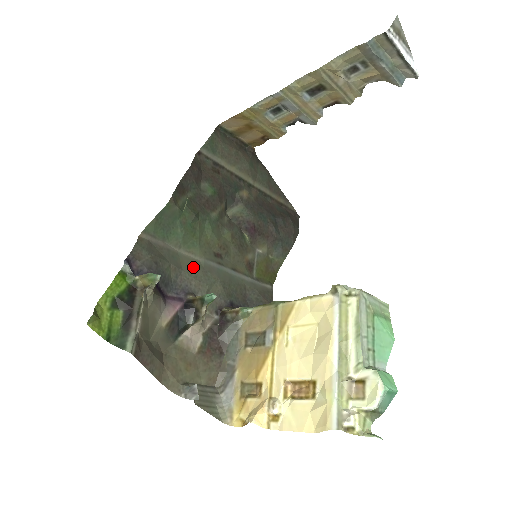
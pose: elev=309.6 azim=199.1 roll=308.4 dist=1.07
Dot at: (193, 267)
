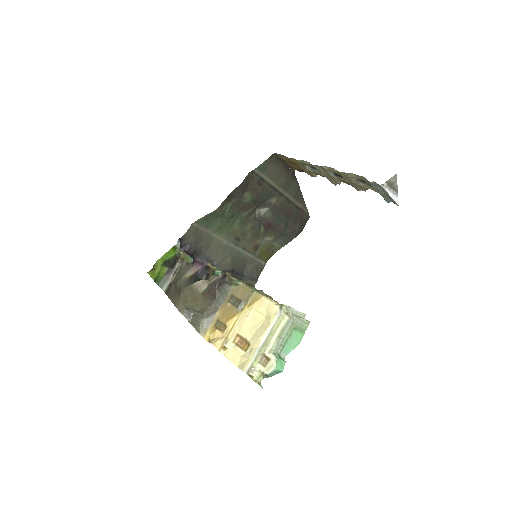
Dot at: (218, 245)
